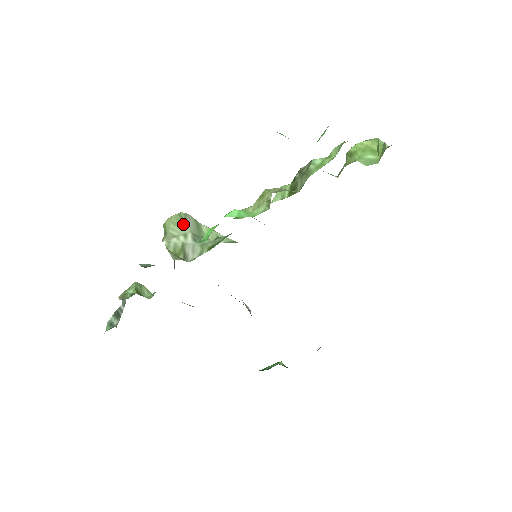
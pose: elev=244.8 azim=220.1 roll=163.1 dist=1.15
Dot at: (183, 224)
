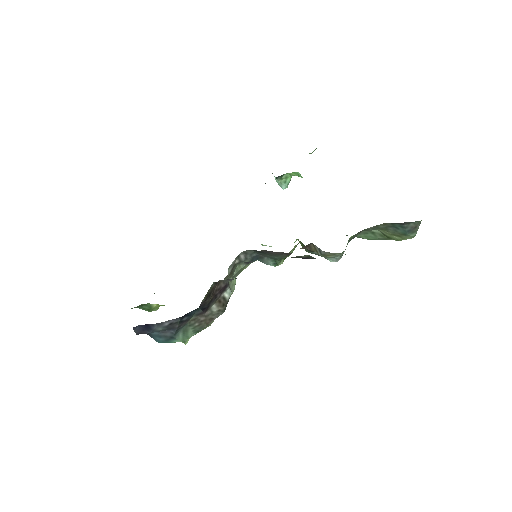
Dot at: occluded
